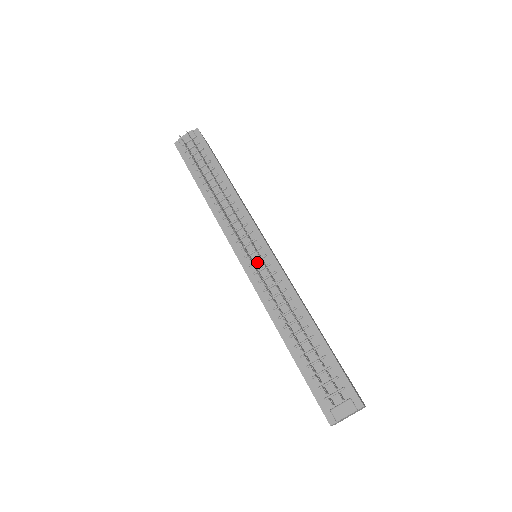
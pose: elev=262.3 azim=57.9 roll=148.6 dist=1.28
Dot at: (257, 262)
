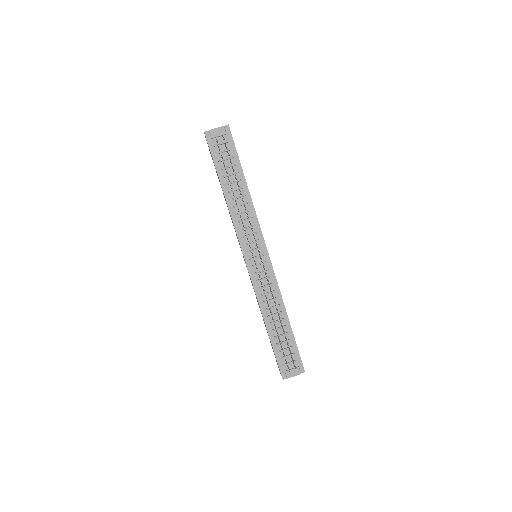
Dot at: (258, 265)
